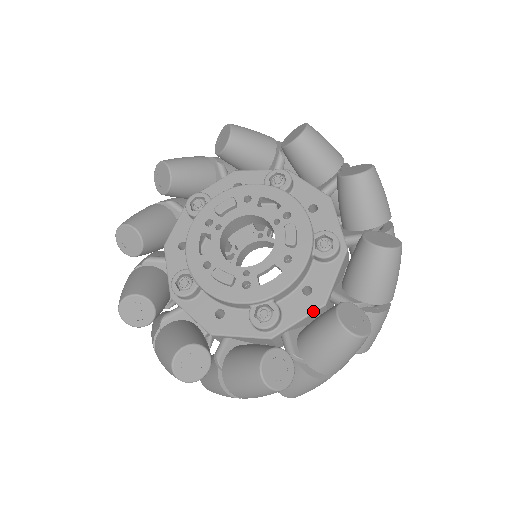
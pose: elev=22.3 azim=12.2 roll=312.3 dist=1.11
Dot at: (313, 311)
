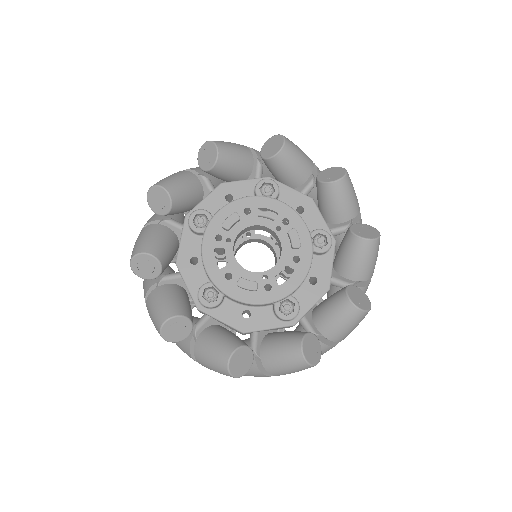
Dot at: (322, 296)
